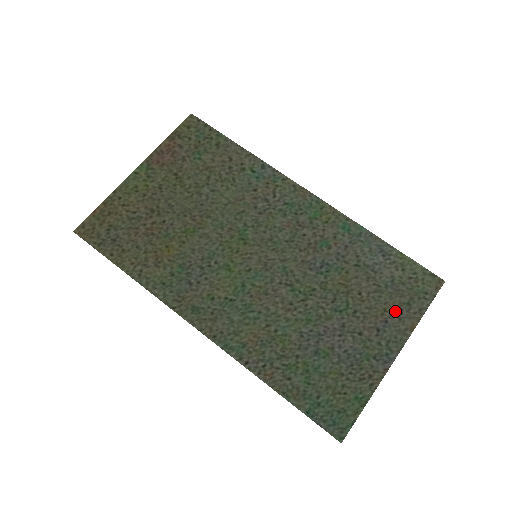
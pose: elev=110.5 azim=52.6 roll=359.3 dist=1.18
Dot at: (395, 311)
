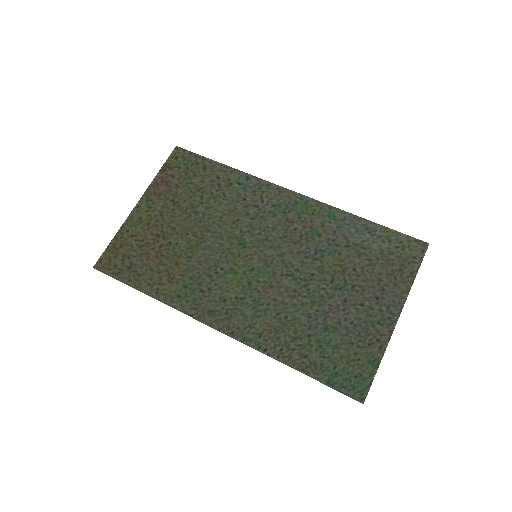
Dot at: (389, 279)
